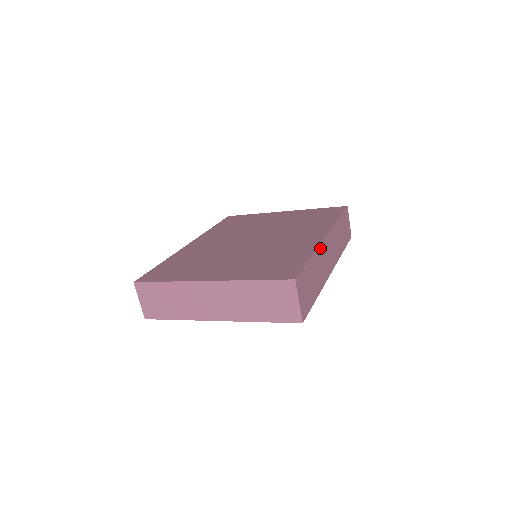
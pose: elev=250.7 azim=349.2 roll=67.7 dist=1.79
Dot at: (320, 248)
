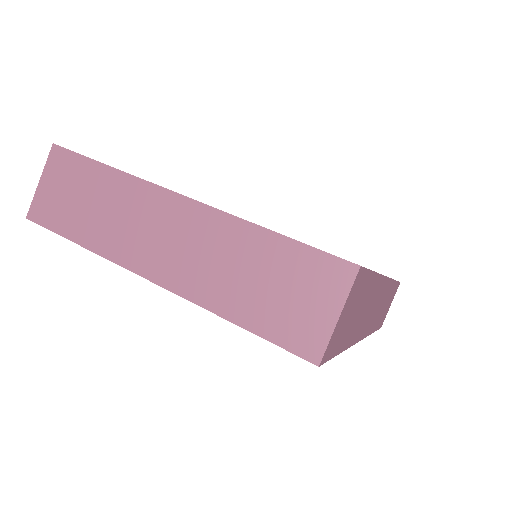
Dot at: (380, 281)
